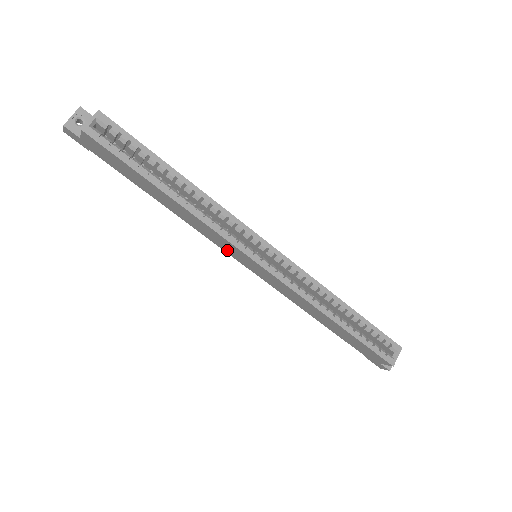
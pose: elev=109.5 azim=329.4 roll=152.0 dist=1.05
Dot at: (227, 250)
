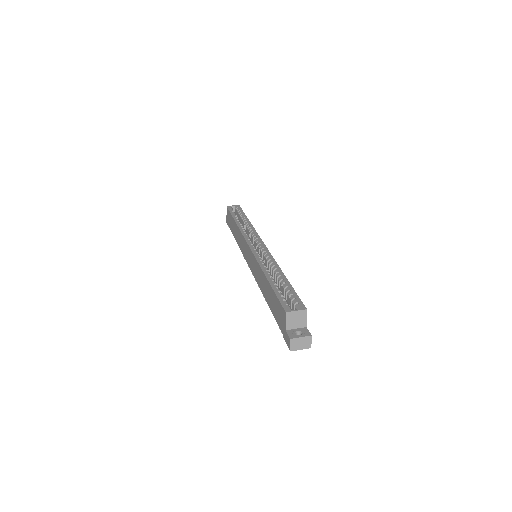
Dot at: (245, 255)
